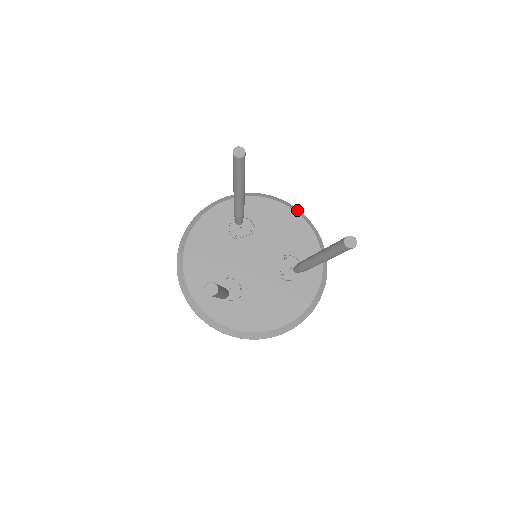
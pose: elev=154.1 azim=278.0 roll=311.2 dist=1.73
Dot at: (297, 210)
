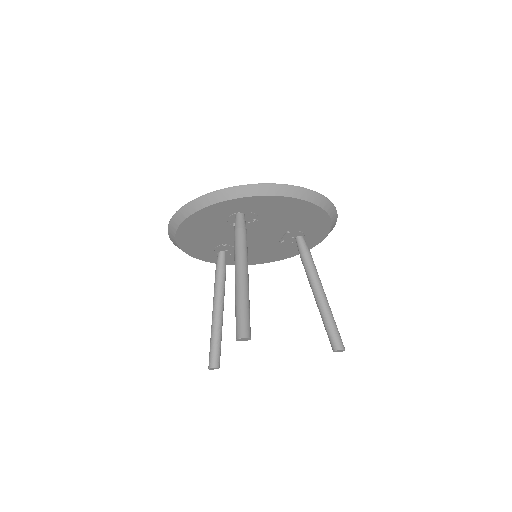
Dot at: (317, 198)
